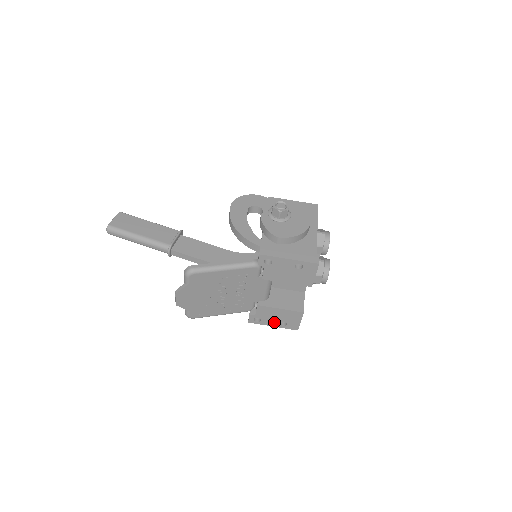
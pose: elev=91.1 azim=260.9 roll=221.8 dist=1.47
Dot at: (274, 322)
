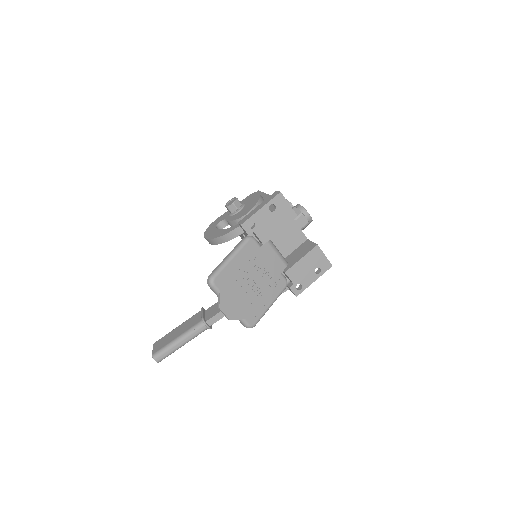
Dot at: (311, 276)
